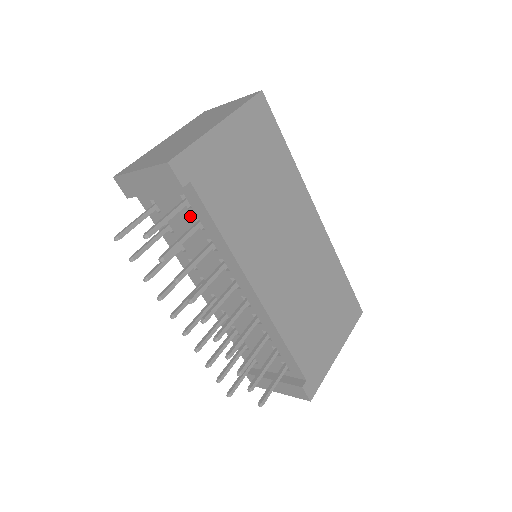
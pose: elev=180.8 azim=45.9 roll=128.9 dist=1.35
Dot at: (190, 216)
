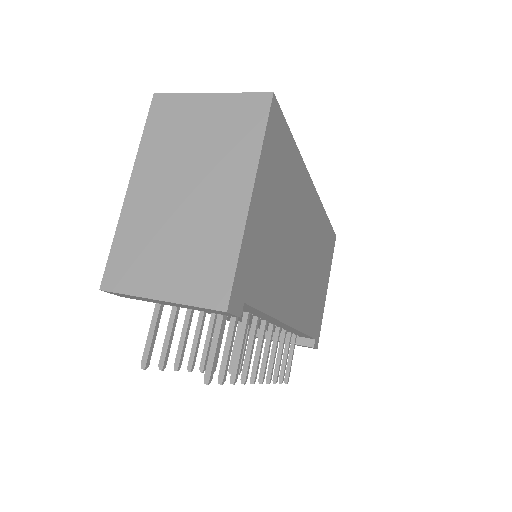
Dot at: occluded
